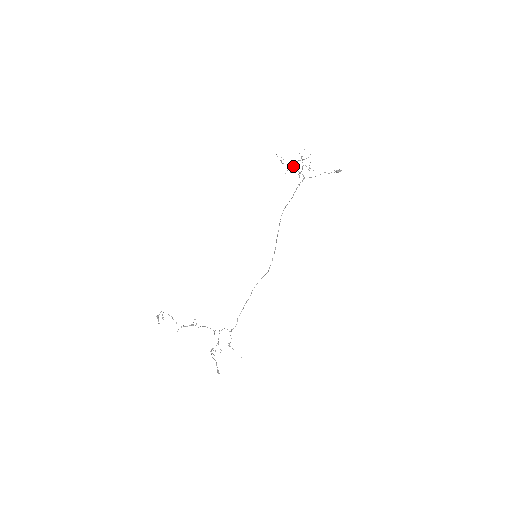
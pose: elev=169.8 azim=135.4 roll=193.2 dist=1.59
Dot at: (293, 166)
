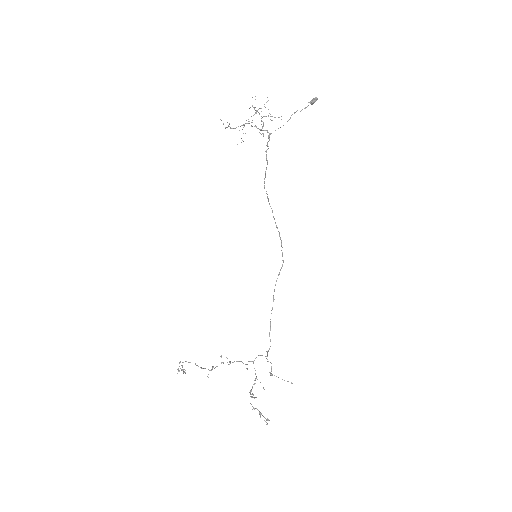
Dot at: occluded
